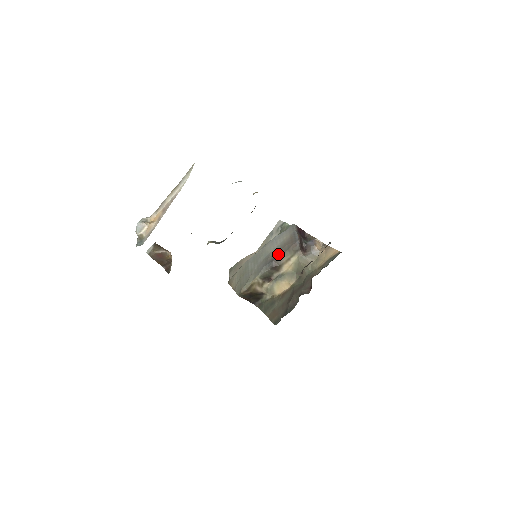
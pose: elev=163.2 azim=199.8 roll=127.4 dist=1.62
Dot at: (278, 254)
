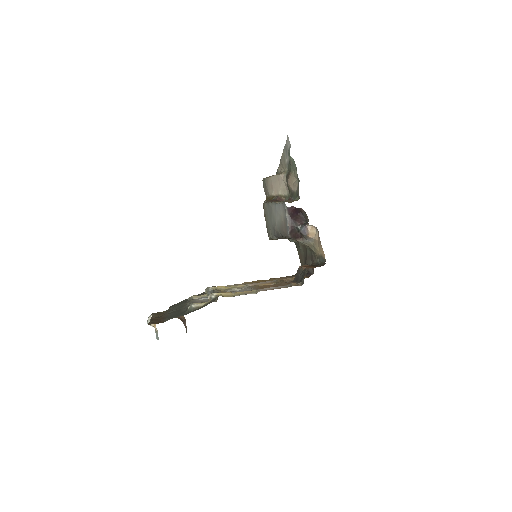
Dot at: (280, 234)
